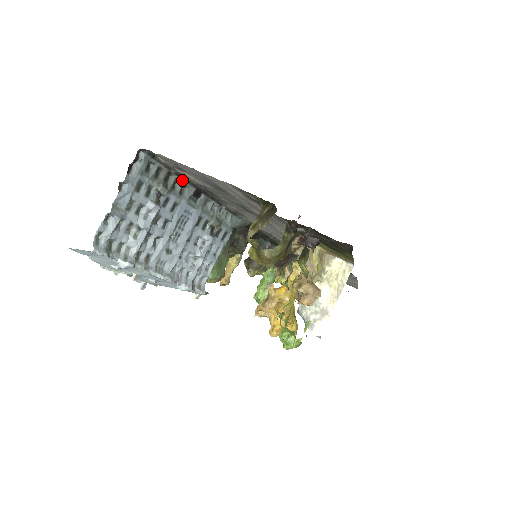
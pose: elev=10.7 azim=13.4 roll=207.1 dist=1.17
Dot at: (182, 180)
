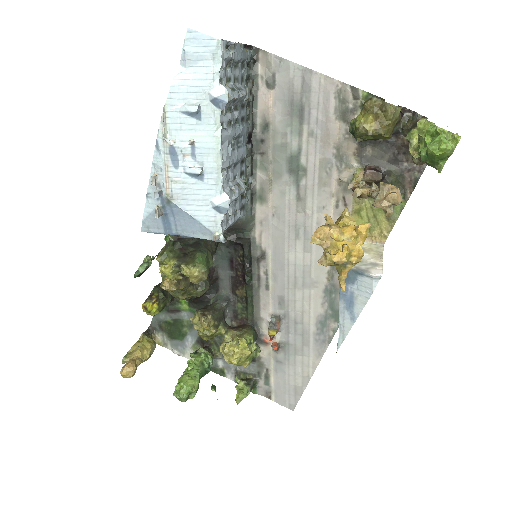
Dot at: (251, 111)
